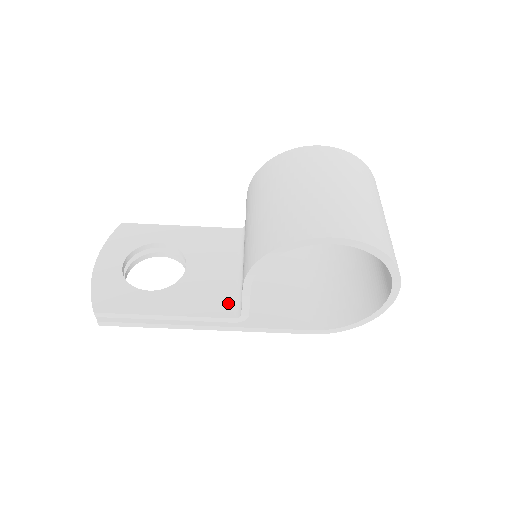
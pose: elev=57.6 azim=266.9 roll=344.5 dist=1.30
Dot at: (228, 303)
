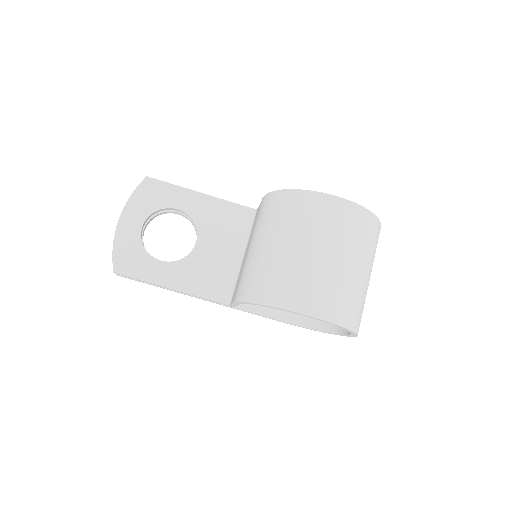
Dot at: (223, 288)
